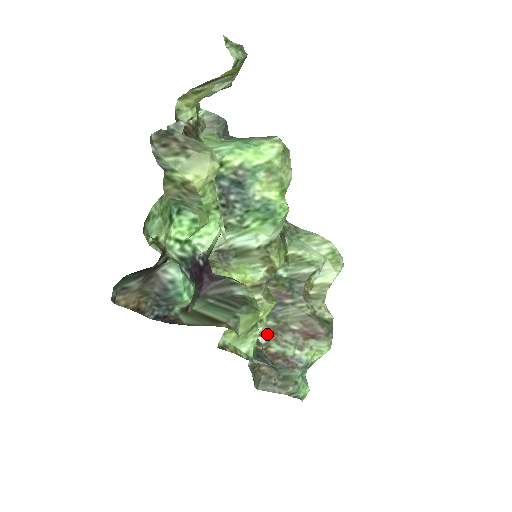
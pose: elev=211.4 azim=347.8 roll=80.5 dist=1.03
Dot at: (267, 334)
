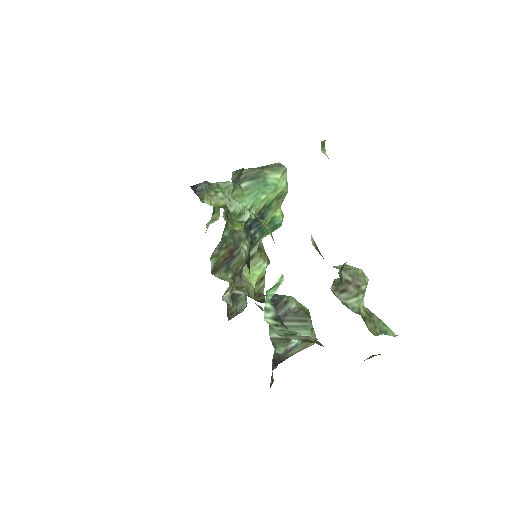
Dot at: occluded
